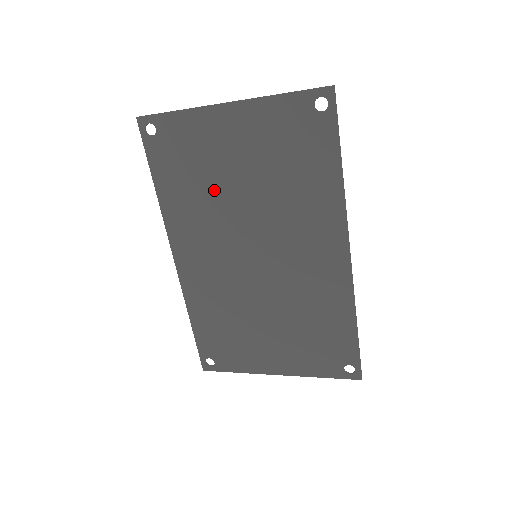
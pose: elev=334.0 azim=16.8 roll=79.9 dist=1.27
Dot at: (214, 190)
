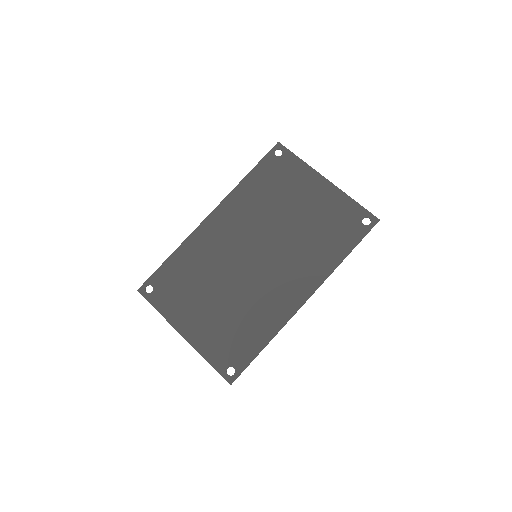
Dot at: (275, 205)
